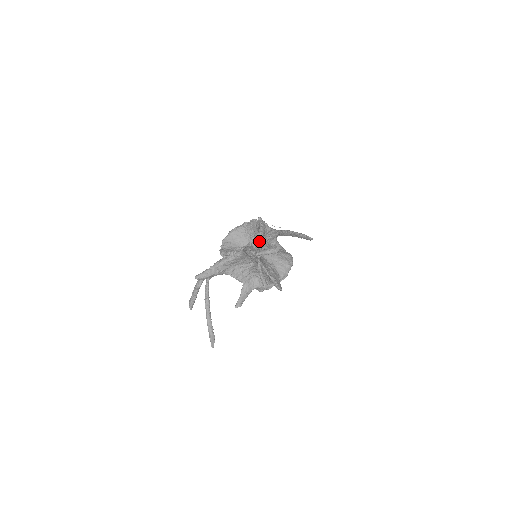
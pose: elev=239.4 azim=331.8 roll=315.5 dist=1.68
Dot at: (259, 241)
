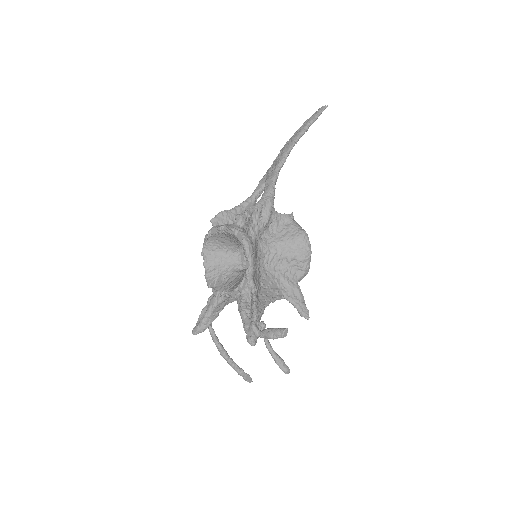
Dot at: (252, 278)
